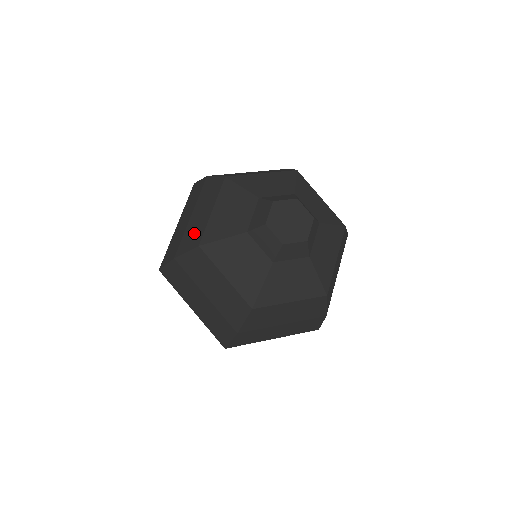
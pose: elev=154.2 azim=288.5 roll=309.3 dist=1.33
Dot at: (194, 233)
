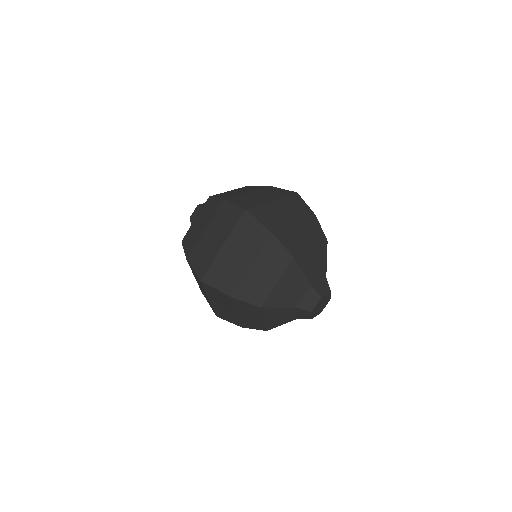
Dot at: (256, 290)
